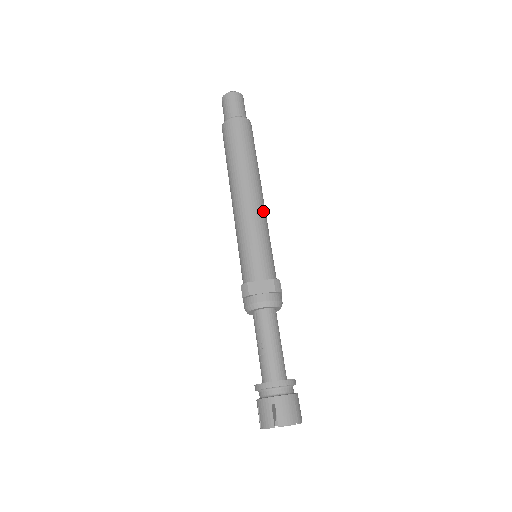
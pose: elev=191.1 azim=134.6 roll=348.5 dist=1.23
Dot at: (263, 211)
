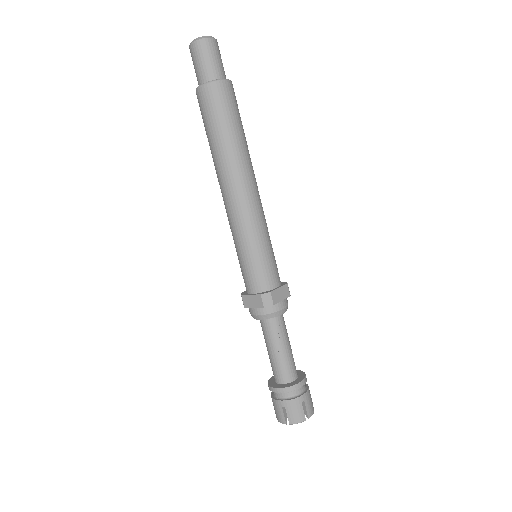
Dot at: occluded
